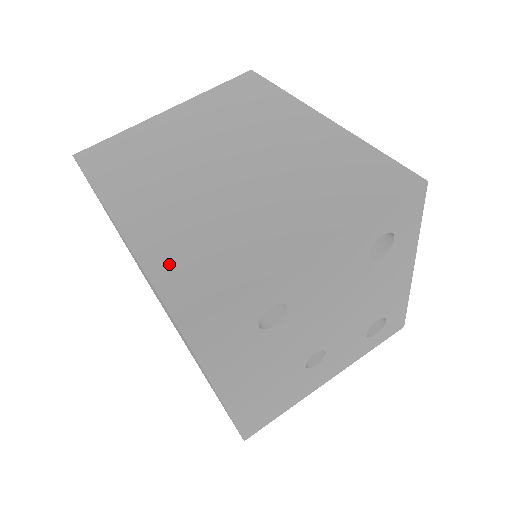
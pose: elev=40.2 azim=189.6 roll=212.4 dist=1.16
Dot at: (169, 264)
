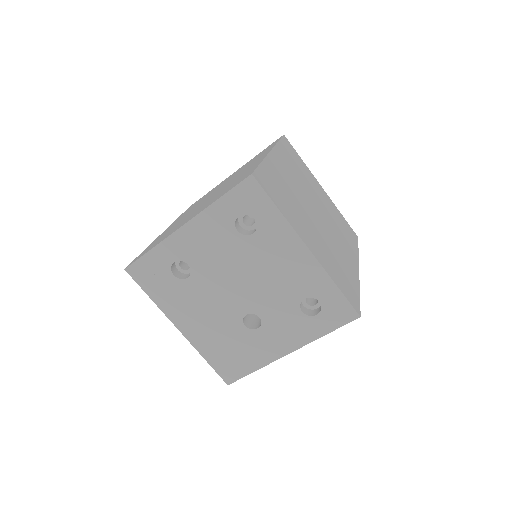
Dot at: occluded
